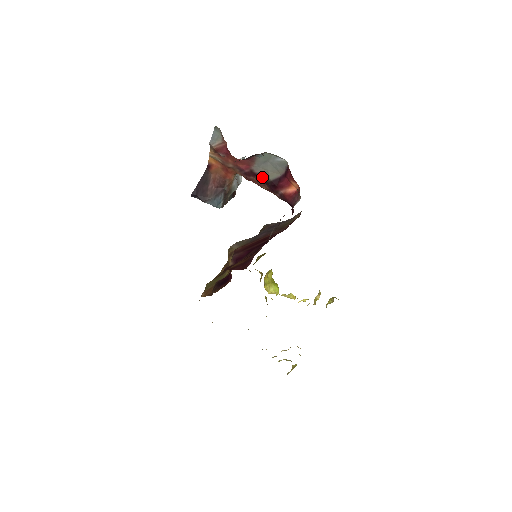
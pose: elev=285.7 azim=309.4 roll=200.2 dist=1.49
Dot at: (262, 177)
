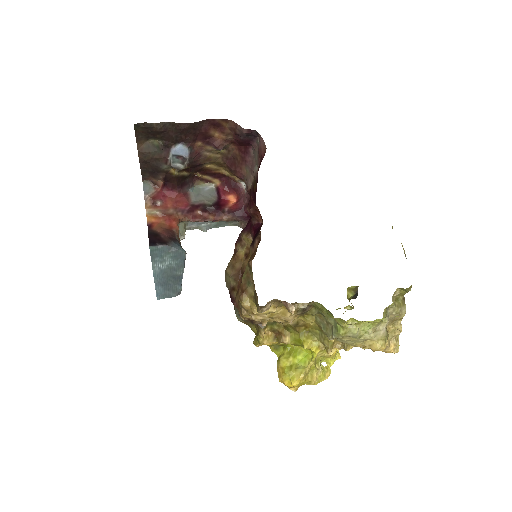
Dot at: (204, 207)
